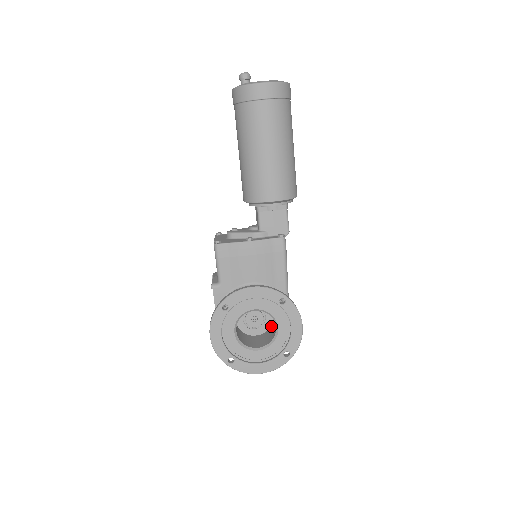
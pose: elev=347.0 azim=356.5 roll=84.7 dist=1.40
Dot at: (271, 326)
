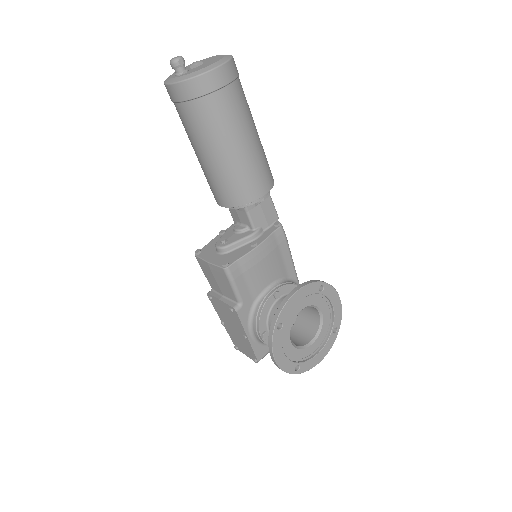
Dot at: (300, 313)
